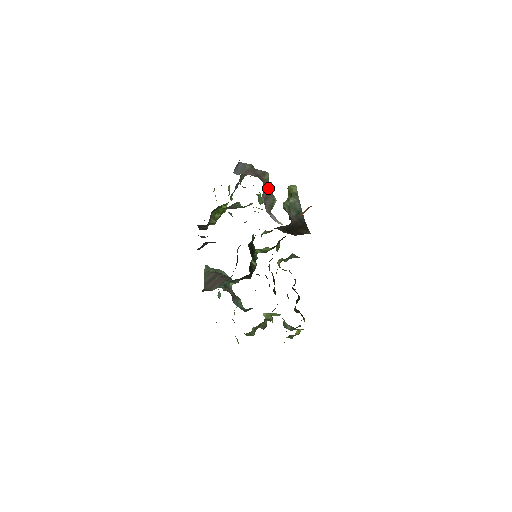
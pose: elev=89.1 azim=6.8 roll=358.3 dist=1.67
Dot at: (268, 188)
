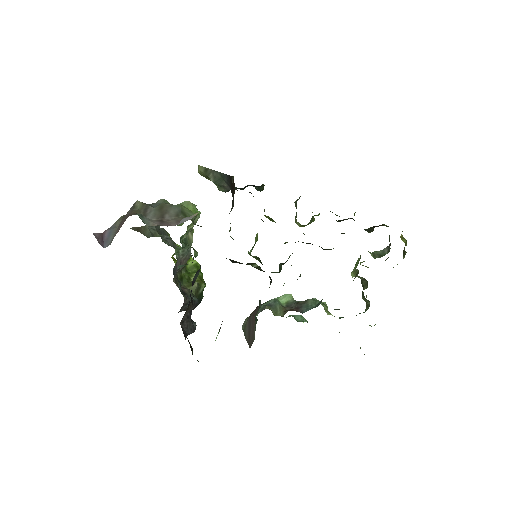
Dot at: (154, 209)
